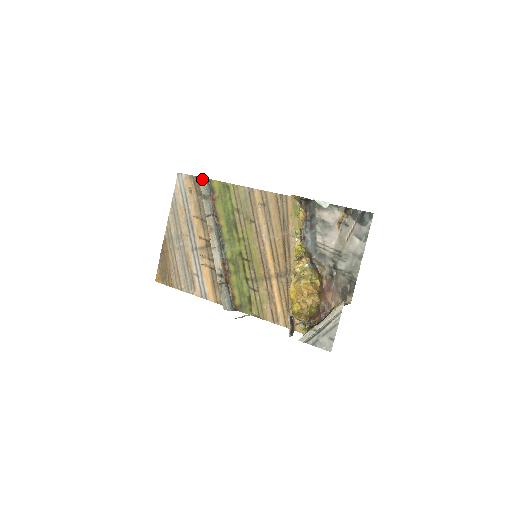
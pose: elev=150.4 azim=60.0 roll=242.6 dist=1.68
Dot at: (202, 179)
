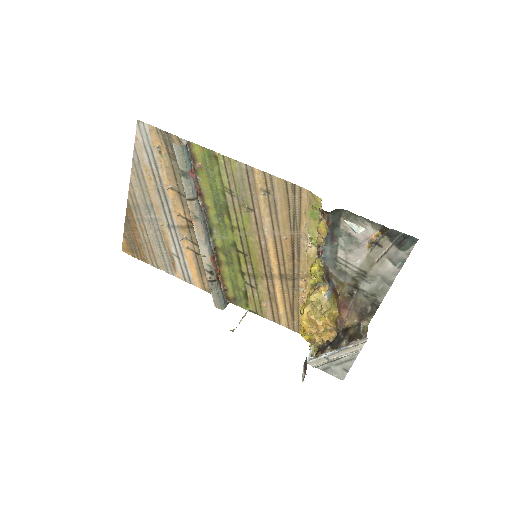
Dot at: (178, 148)
